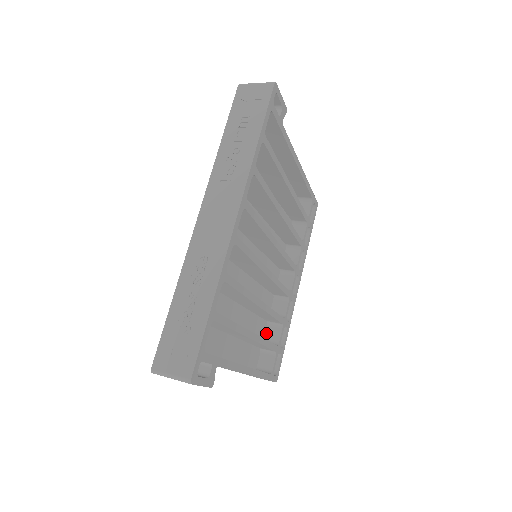
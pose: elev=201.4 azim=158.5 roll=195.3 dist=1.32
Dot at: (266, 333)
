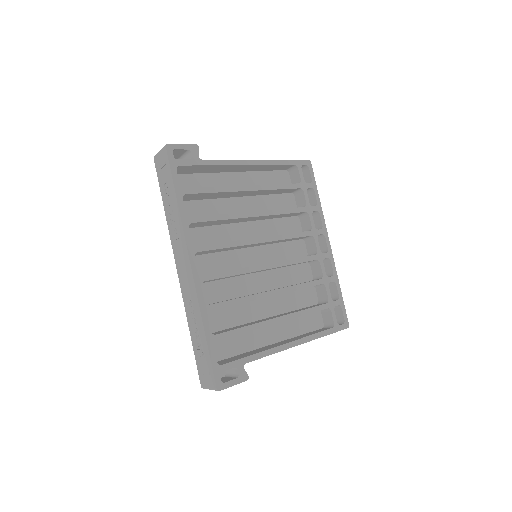
Dot at: (318, 295)
